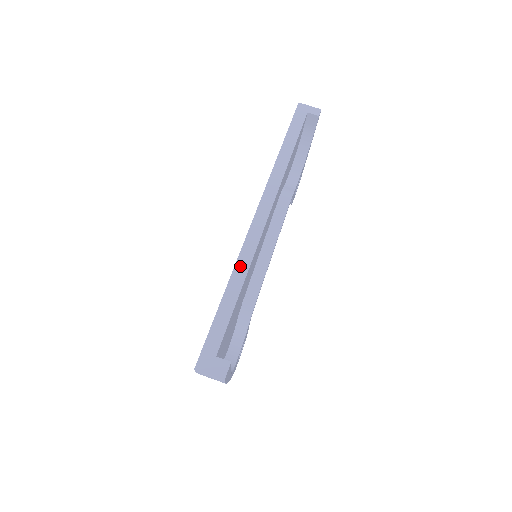
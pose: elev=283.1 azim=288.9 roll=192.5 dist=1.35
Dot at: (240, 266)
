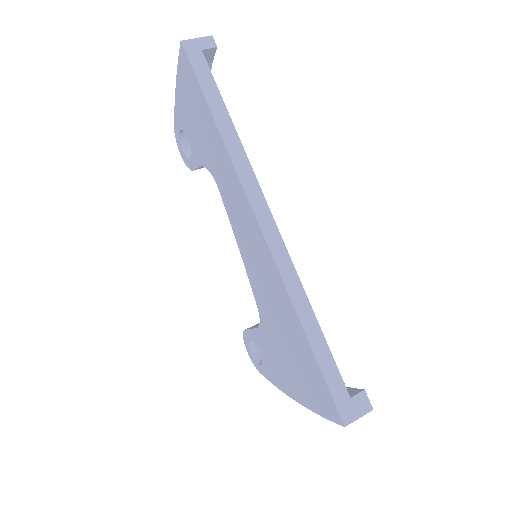
Dot at: (295, 295)
